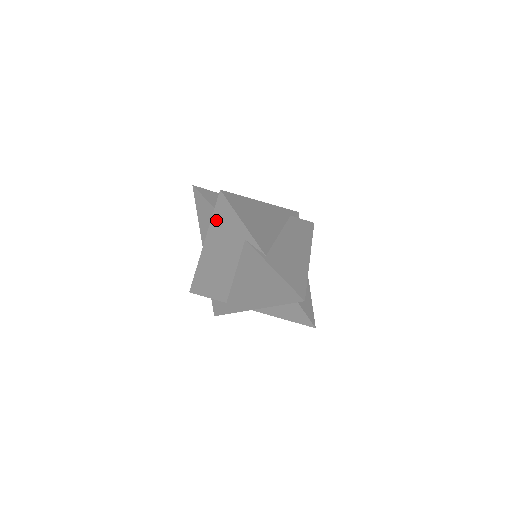
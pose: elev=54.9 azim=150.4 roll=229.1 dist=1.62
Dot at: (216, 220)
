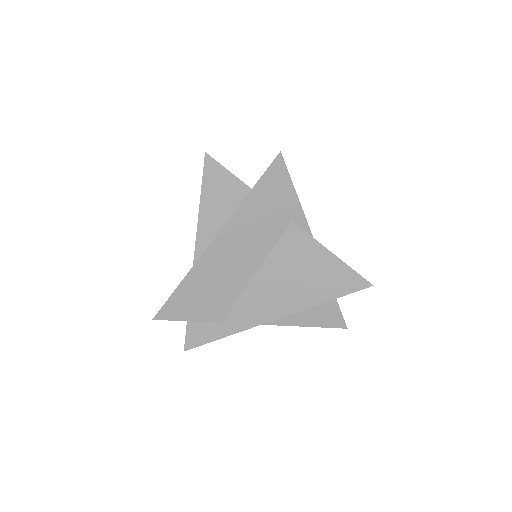
Dot at: (255, 195)
